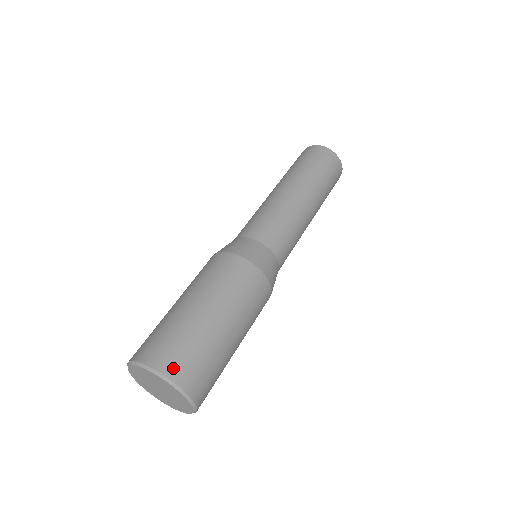
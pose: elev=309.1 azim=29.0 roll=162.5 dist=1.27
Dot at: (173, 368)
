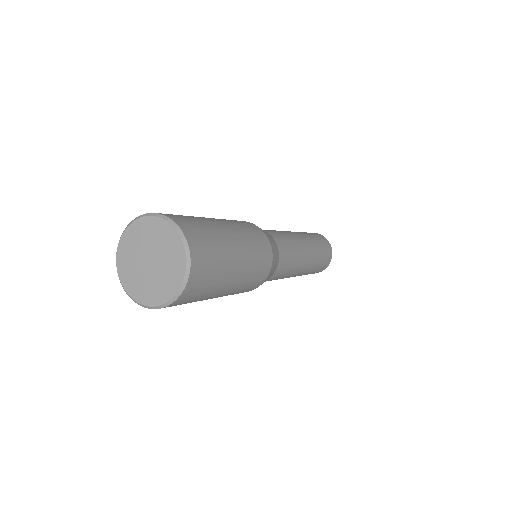
Dot at: (195, 242)
